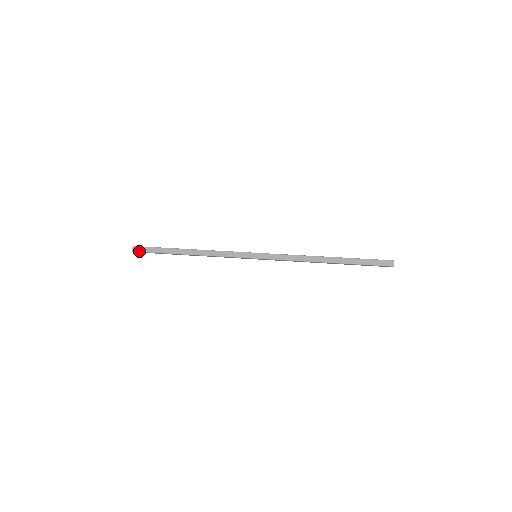
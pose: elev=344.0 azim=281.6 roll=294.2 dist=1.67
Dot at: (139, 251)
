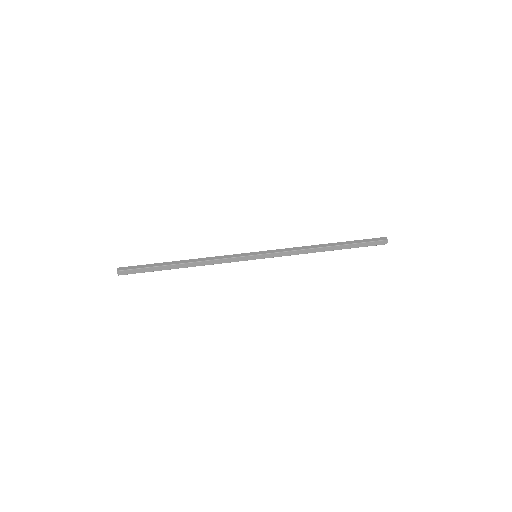
Dot at: (126, 274)
